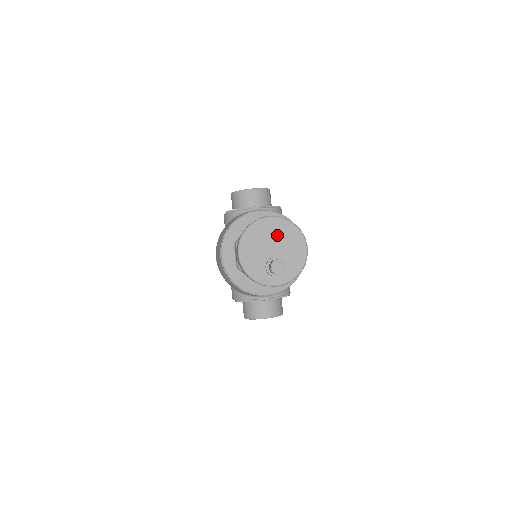
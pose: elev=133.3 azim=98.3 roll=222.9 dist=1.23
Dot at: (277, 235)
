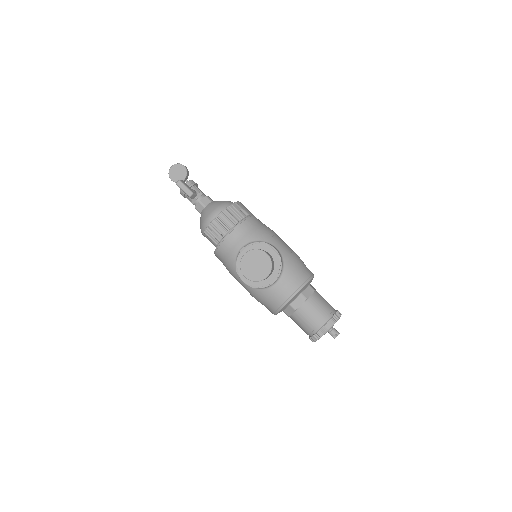
Dot at: occluded
